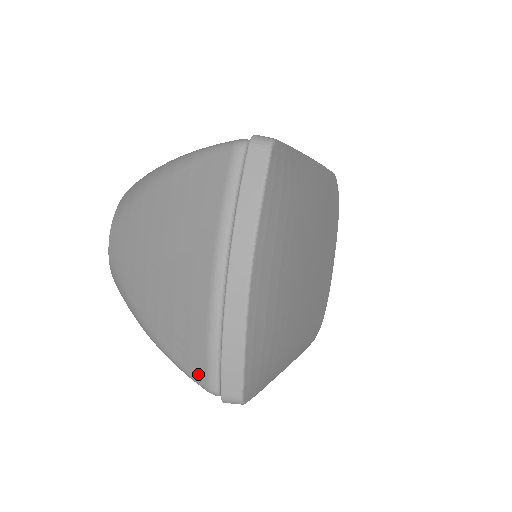
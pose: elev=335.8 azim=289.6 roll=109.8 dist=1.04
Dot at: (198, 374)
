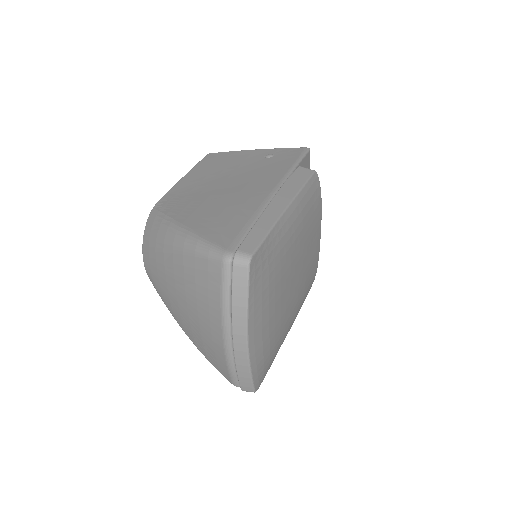
Dot at: (226, 376)
